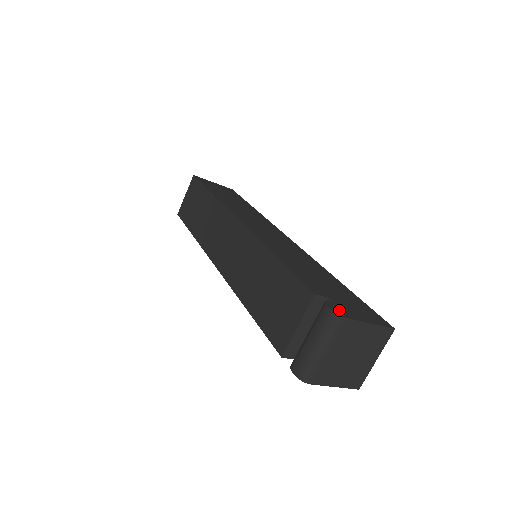
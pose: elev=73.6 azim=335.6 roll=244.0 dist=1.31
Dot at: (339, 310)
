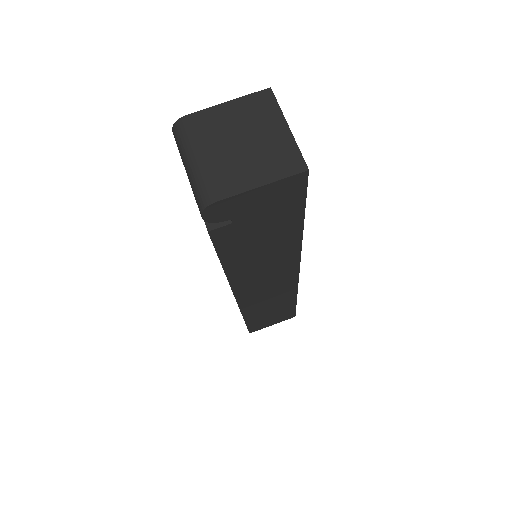
Dot at: occluded
